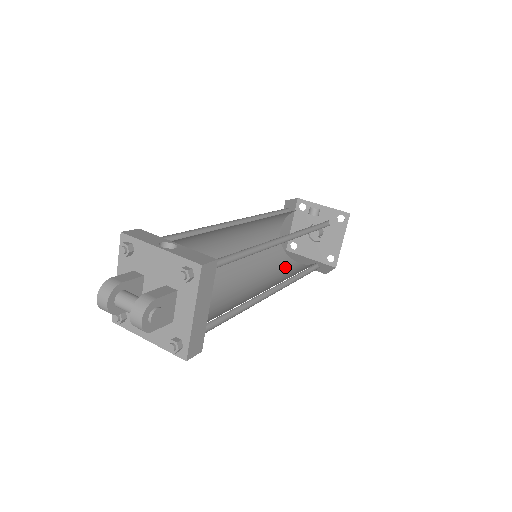
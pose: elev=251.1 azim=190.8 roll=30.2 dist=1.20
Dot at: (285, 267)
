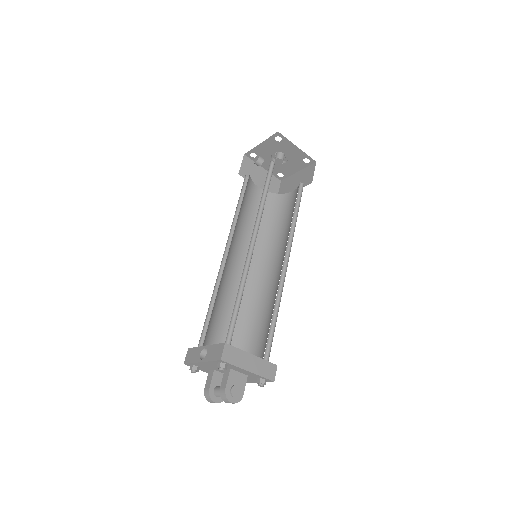
Dot at: (286, 211)
